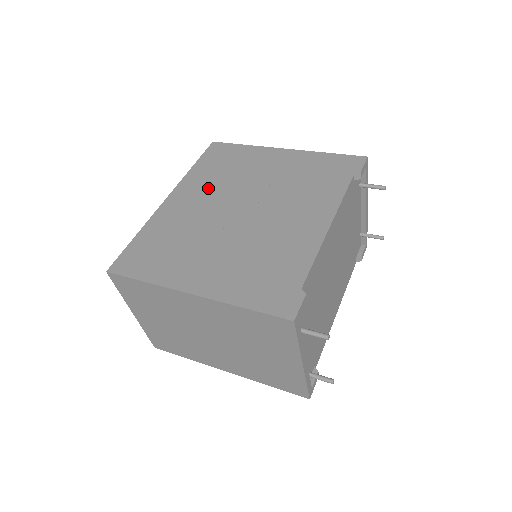
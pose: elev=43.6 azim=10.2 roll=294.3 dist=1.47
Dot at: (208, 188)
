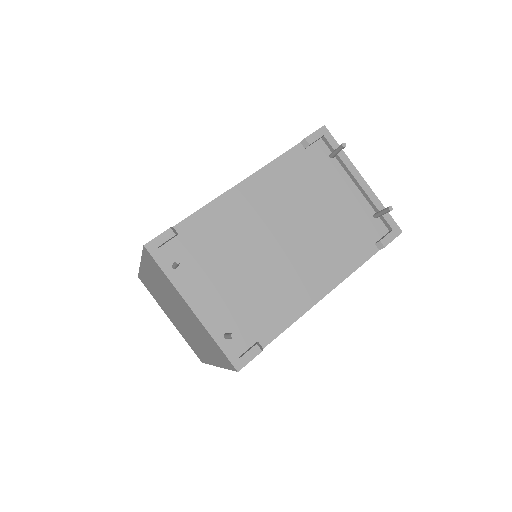
Dot at: occluded
